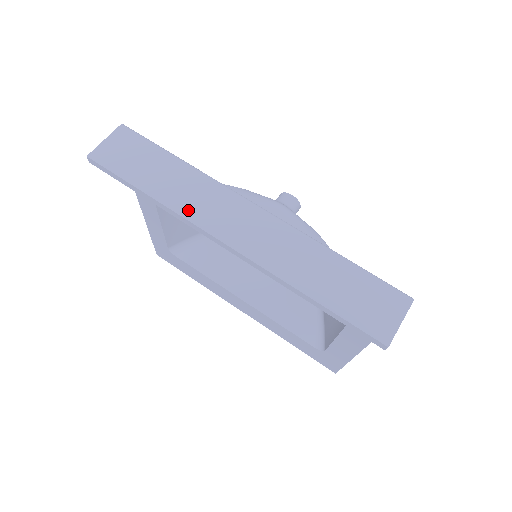
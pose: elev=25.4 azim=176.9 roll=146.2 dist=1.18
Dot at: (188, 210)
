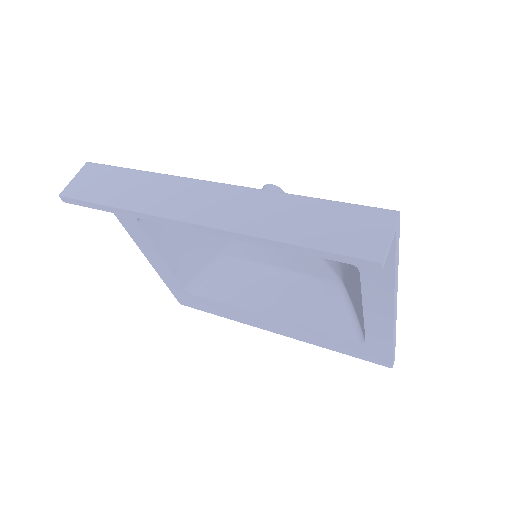
Dot at: (153, 207)
